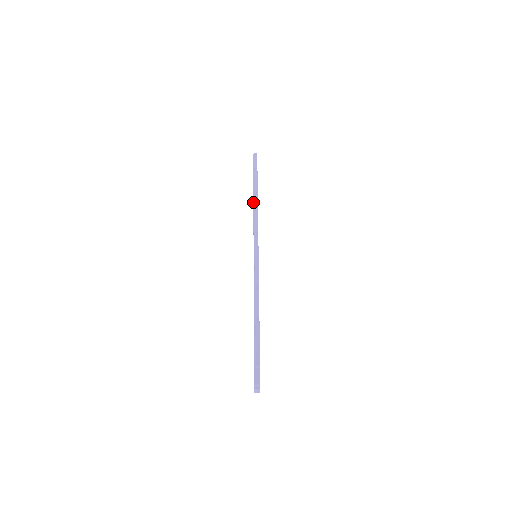
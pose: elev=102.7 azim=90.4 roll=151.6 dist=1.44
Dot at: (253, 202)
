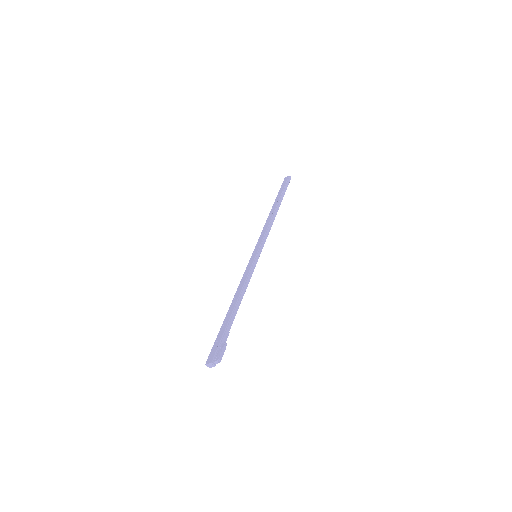
Dot at: (274, 212)
